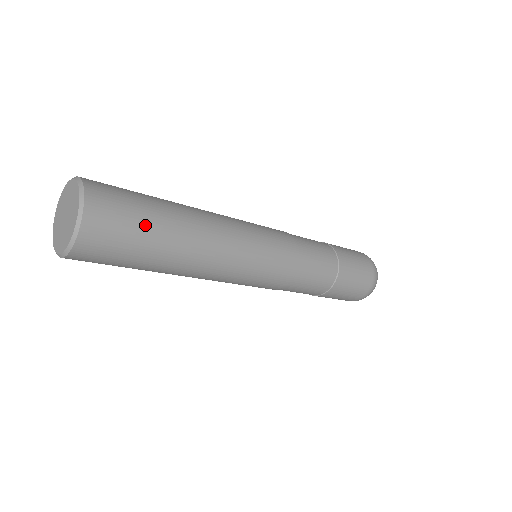
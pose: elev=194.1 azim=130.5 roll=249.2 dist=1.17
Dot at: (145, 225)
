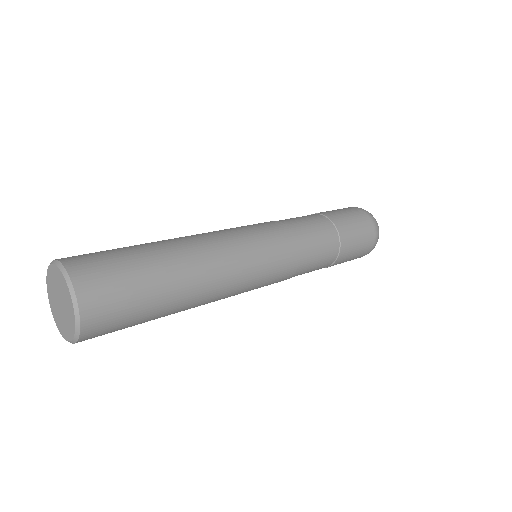
Dot at: (143, 310)
